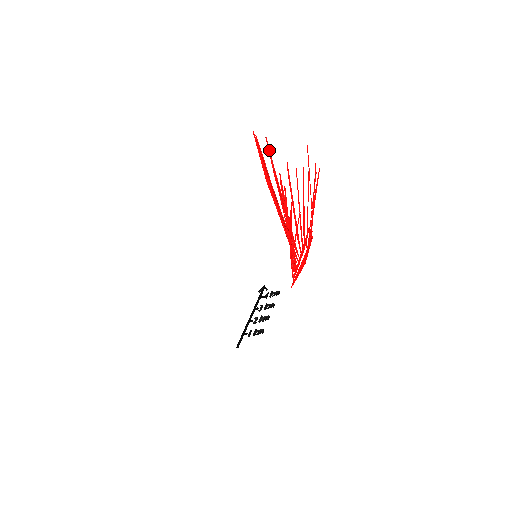
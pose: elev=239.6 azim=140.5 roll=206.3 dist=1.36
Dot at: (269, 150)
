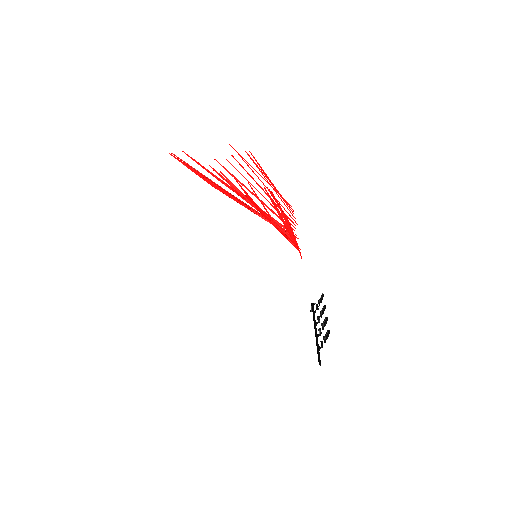
Dot at: (193, 160)
